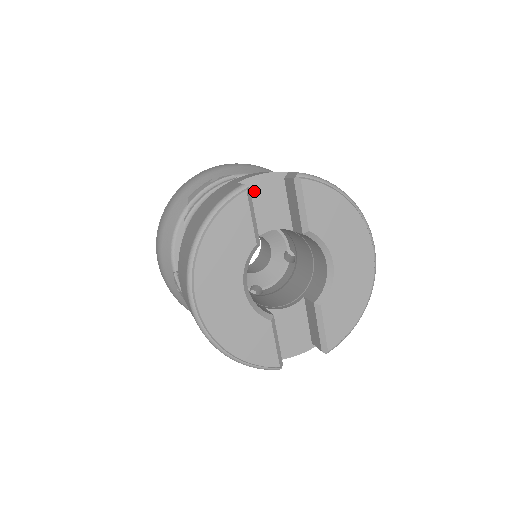
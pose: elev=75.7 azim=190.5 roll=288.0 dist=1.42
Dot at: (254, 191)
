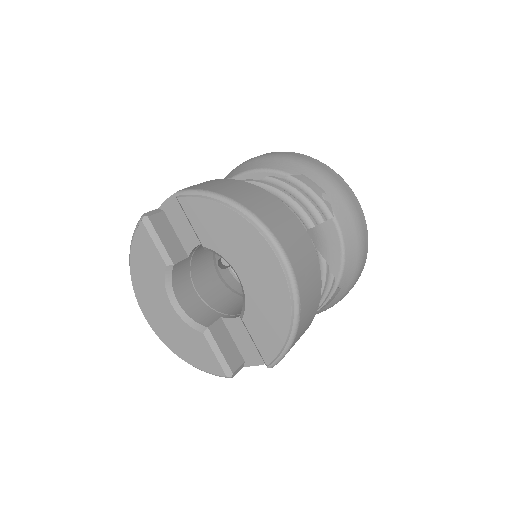
Dot at: (173, 212)
